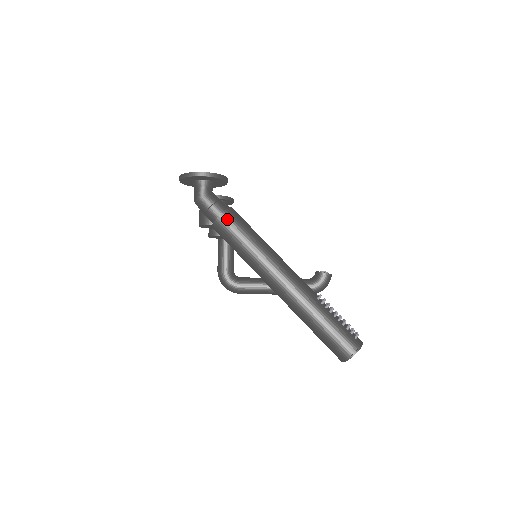
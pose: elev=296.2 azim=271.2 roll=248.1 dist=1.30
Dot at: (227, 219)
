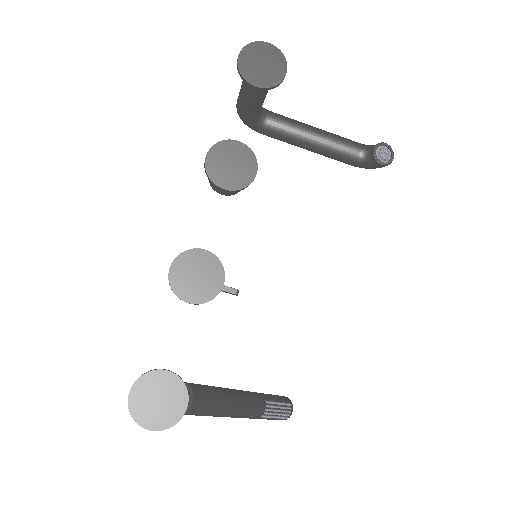
Dot at: occluded
